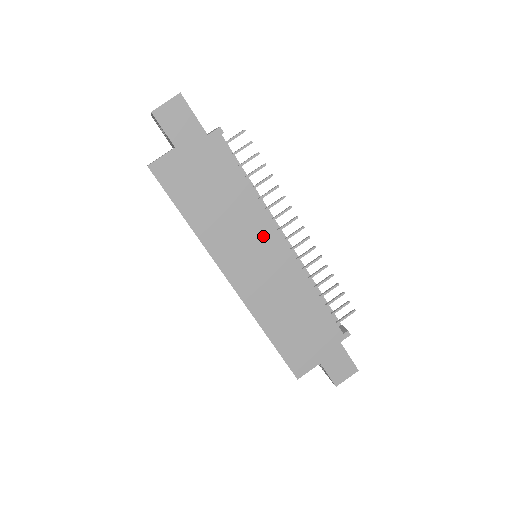
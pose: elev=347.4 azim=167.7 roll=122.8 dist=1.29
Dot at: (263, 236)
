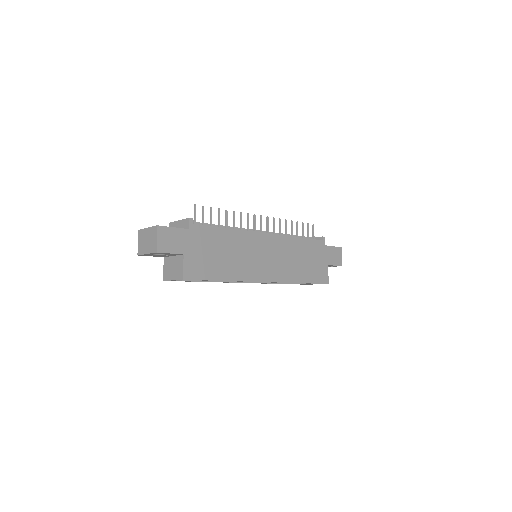
Dot at: (256, 243)
